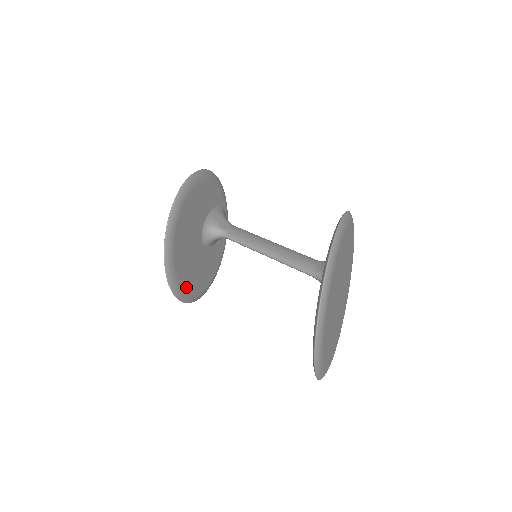
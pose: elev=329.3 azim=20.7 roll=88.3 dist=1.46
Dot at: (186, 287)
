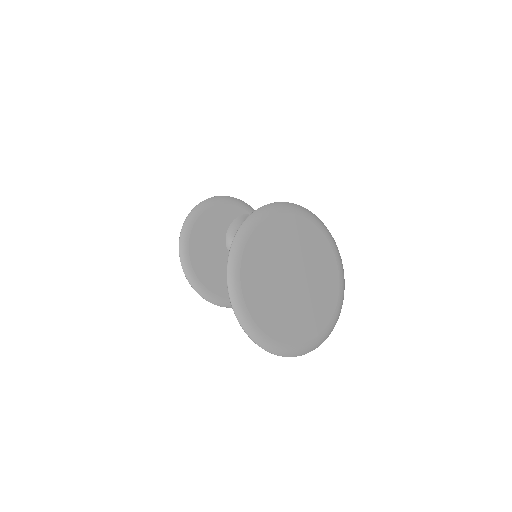
Dot at: occluded
